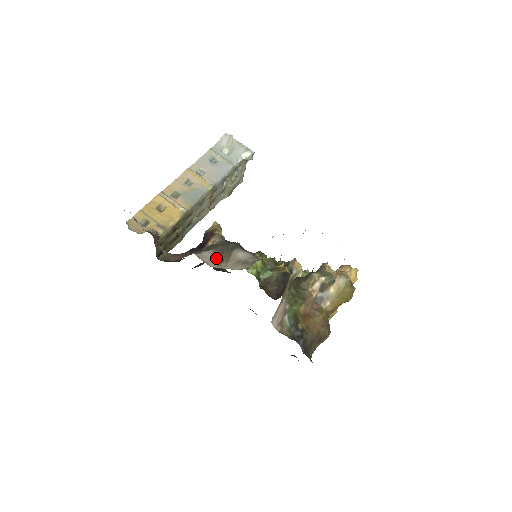
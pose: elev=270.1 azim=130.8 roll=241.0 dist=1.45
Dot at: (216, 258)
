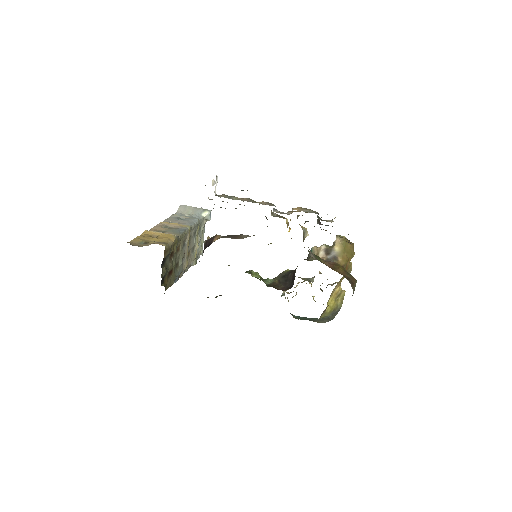
Dot at: occluded
